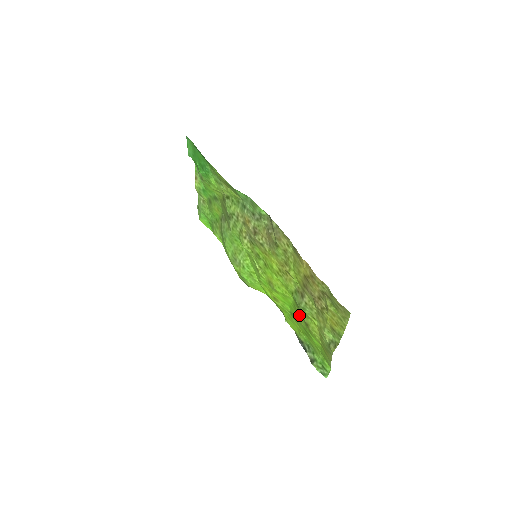
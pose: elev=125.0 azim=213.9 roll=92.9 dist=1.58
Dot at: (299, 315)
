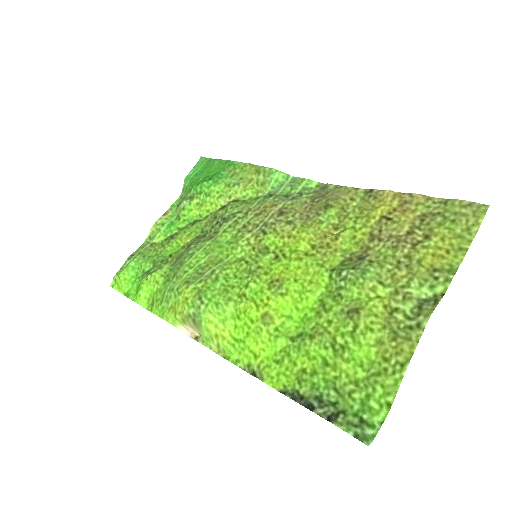
Dot at: (330, 312)
